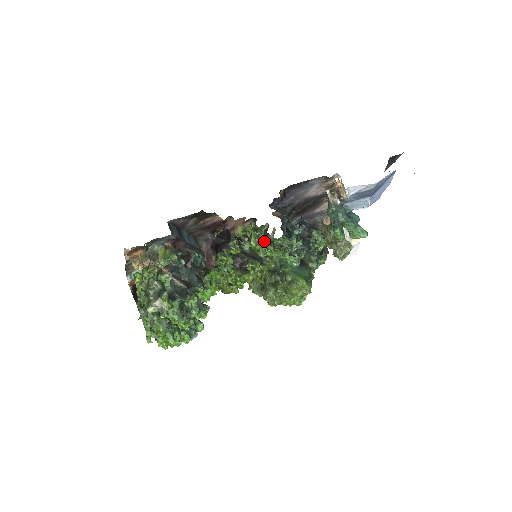
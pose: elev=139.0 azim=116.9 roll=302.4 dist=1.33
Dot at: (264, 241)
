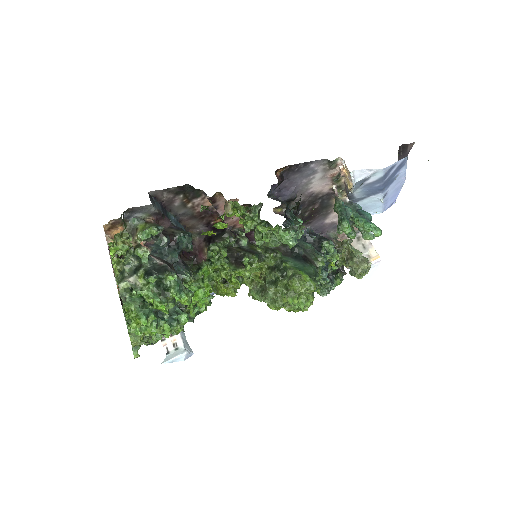
Dot at: occluded
